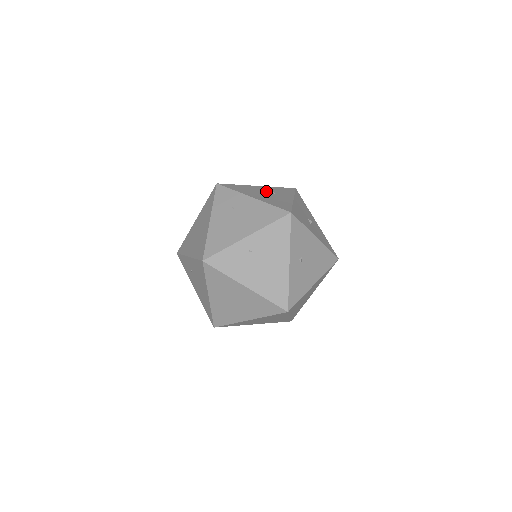
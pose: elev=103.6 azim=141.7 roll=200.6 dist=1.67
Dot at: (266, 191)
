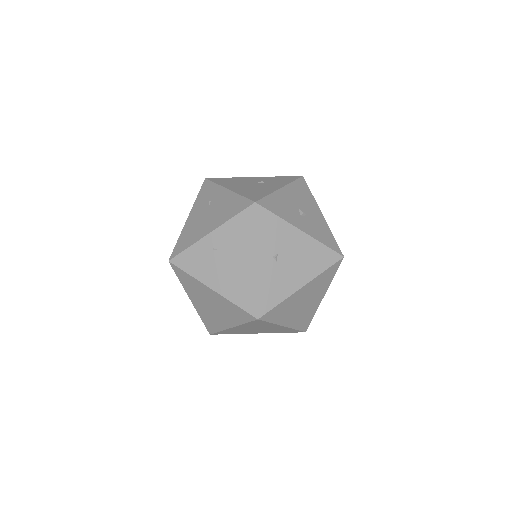
Dot at: (256, 181)
